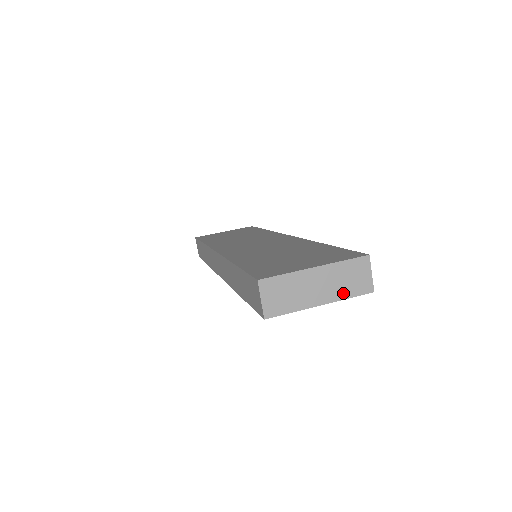
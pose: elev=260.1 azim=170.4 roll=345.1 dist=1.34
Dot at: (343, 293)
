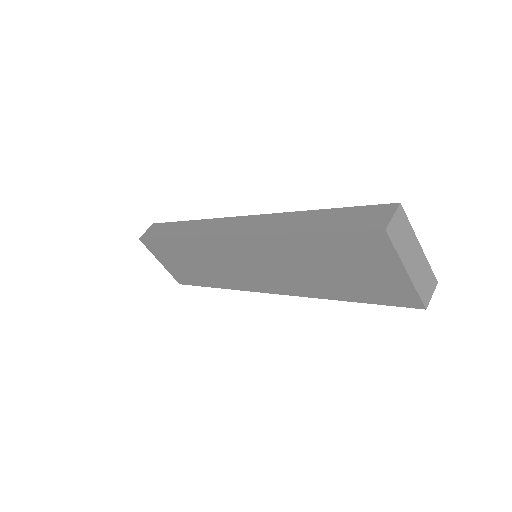
Dot at: (418, 284)
